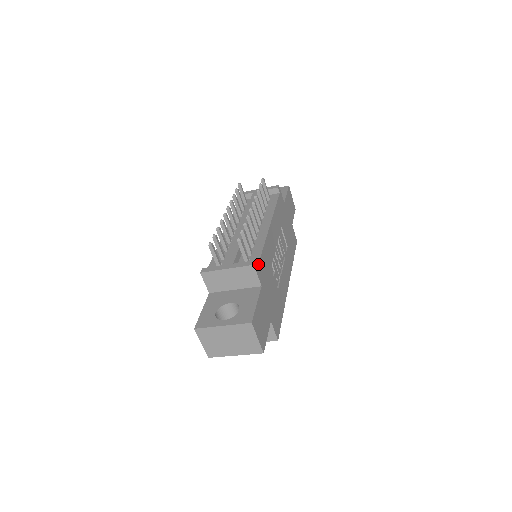
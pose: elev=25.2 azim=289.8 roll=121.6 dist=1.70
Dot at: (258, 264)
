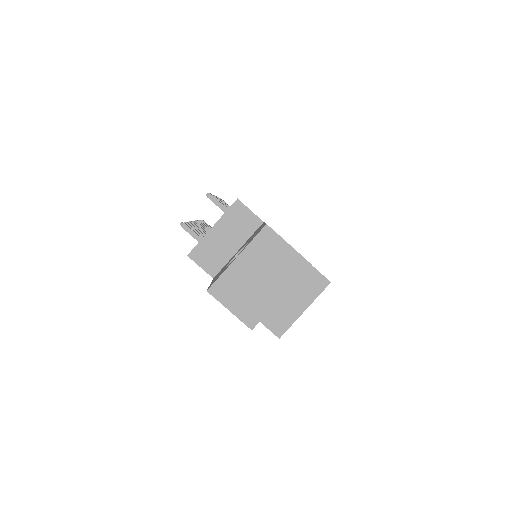
Dot at: occluded
